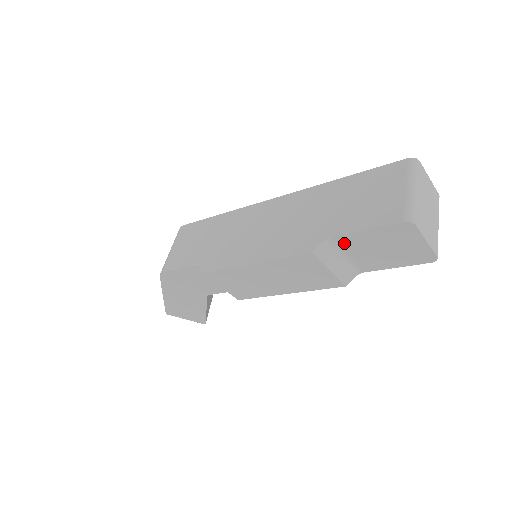
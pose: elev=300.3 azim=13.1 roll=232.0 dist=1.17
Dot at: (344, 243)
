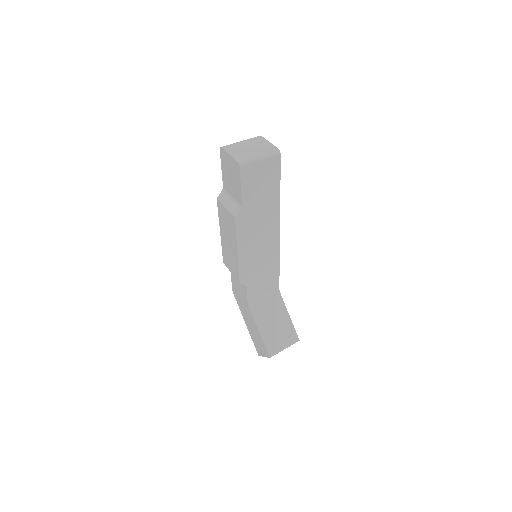
Dot at: (226, 187)
